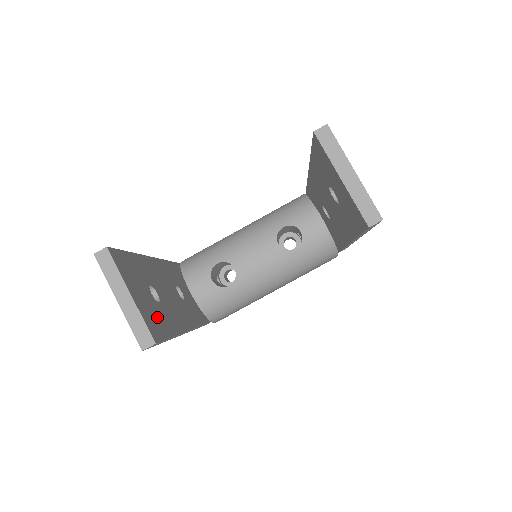
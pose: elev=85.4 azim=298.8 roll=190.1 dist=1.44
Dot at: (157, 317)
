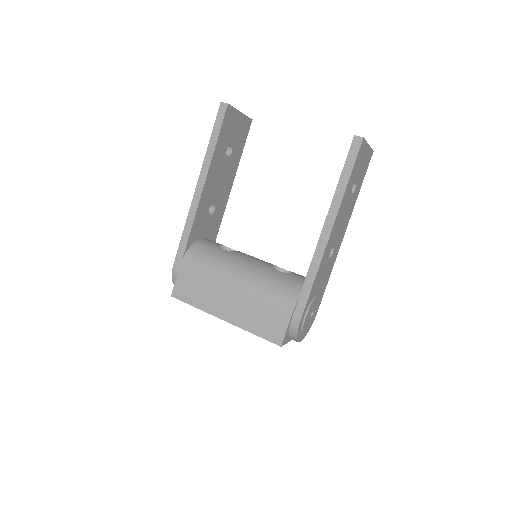
Dot at: (228, 131)
